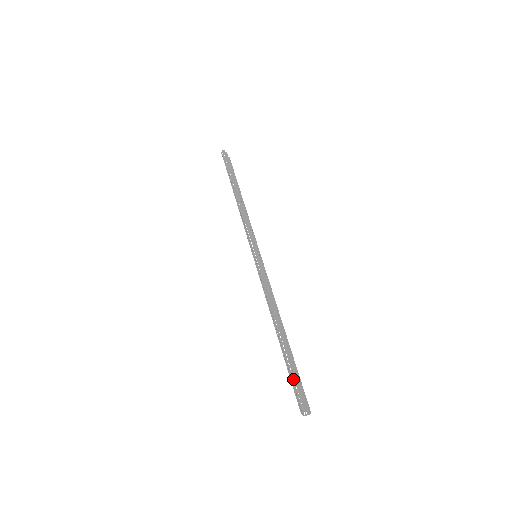
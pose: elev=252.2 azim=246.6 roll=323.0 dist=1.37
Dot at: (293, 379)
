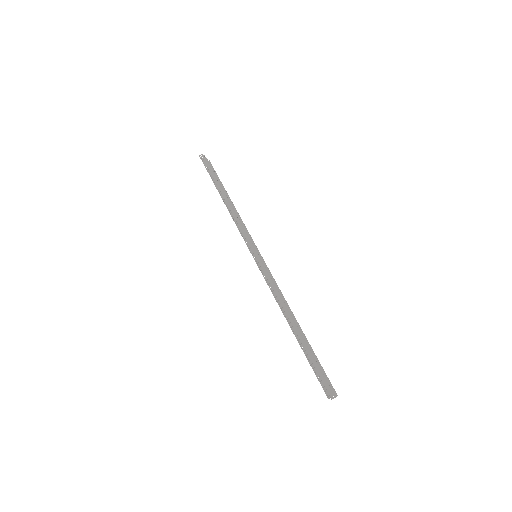
Dot at: occluded
